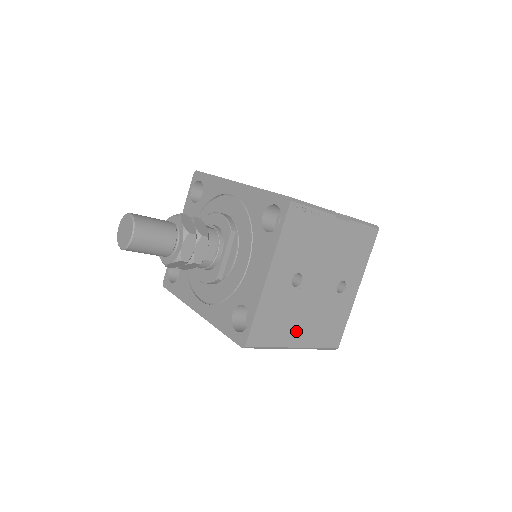
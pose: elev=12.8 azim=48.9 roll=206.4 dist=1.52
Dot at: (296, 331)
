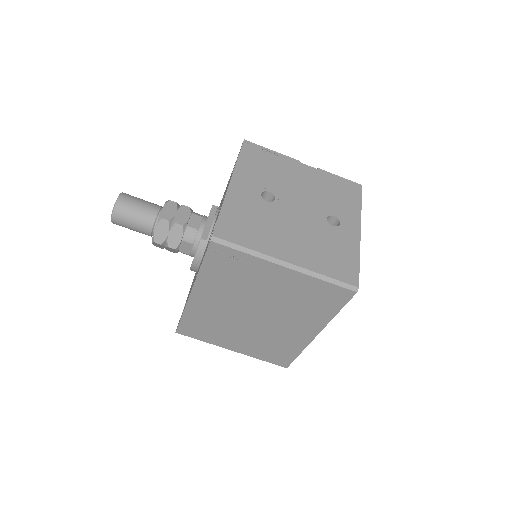
Dot at: (282, 244)
